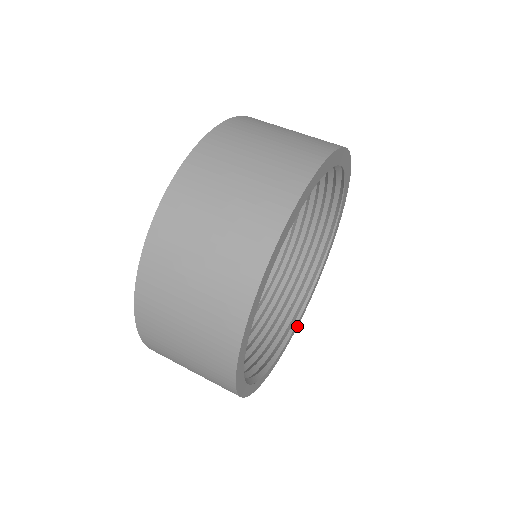
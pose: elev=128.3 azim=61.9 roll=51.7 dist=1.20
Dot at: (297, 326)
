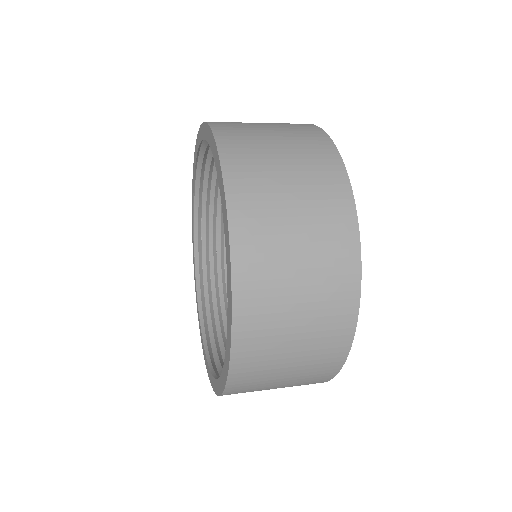
Dot at: occluded
